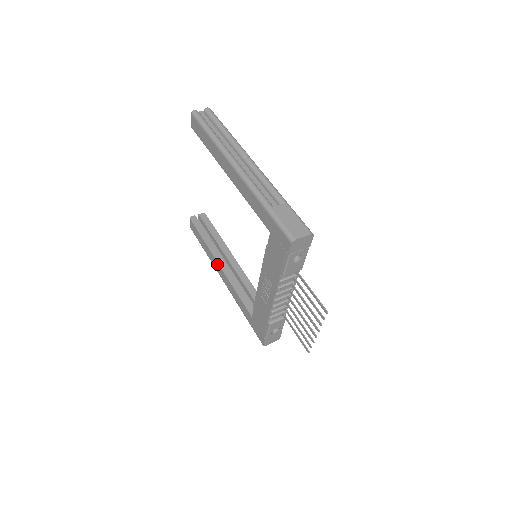
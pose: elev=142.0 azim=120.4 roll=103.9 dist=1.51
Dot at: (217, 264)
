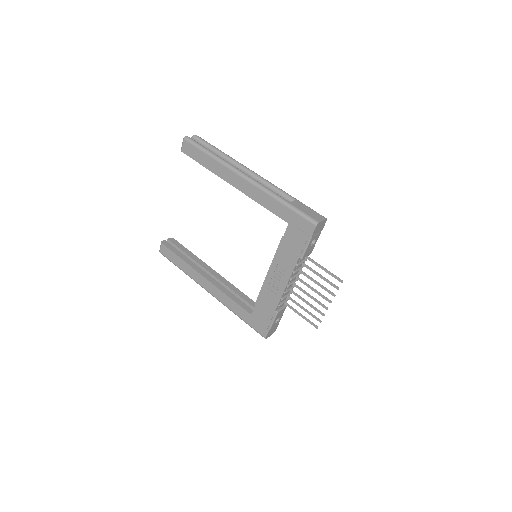
Dot at: (202, 278)
